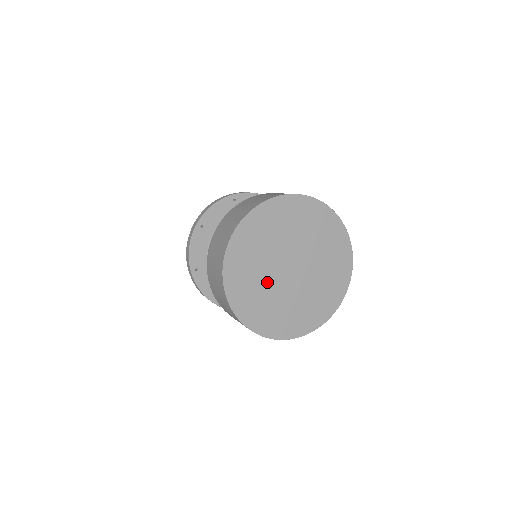
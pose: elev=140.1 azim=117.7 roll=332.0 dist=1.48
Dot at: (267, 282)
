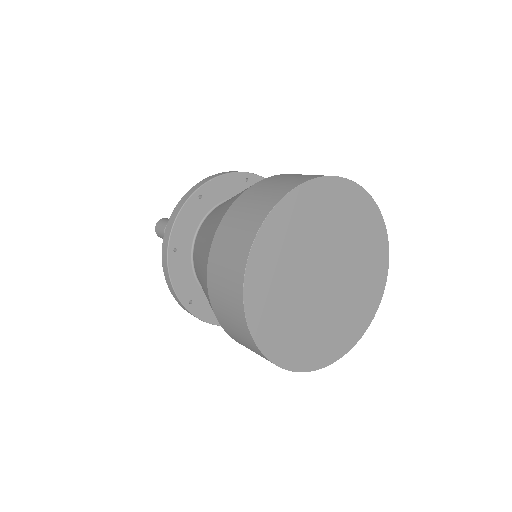
Dot at: (324, 315)
